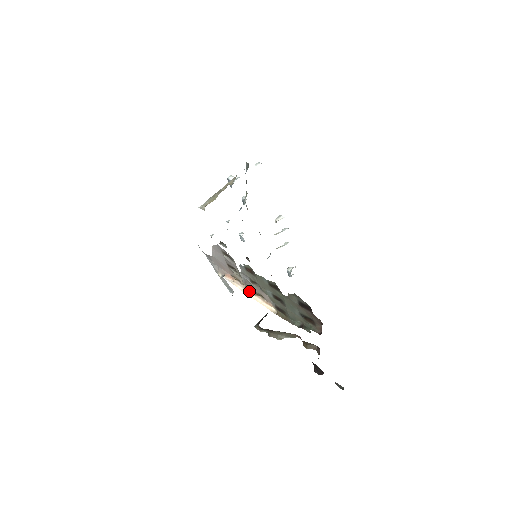
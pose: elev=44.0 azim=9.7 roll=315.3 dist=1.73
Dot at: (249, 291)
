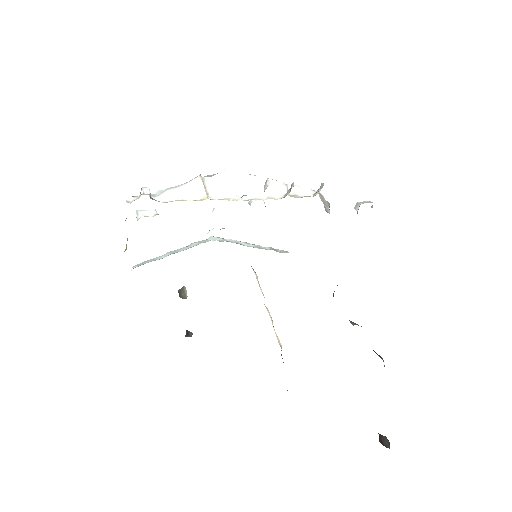
Dot at: occluded
